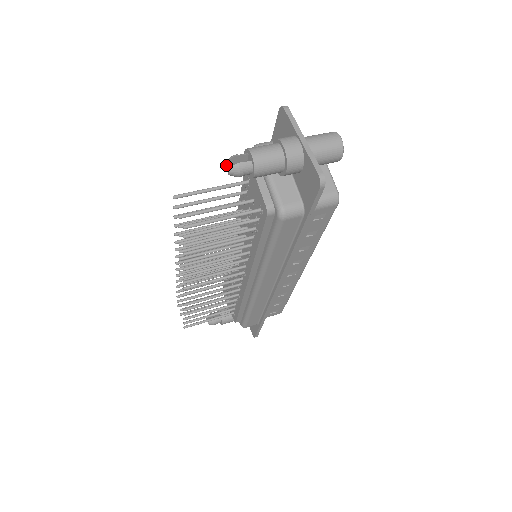
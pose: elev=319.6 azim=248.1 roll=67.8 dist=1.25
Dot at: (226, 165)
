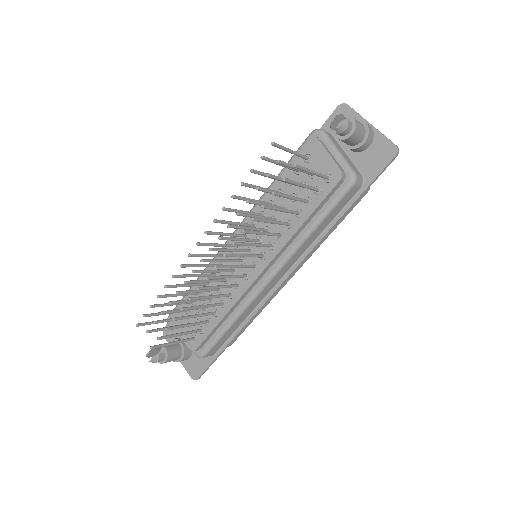
Dot at: (333, 121)
